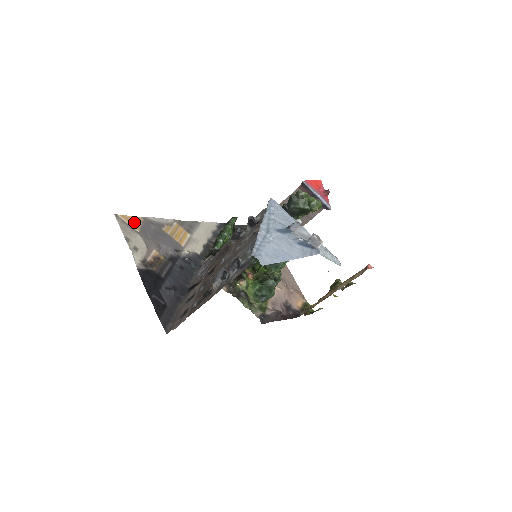
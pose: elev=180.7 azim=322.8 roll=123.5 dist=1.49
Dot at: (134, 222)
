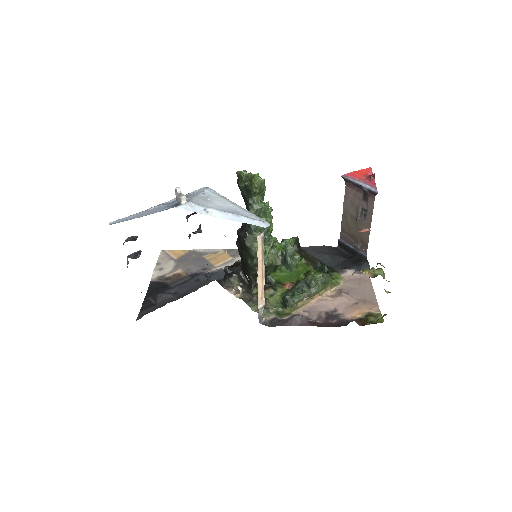
Dot at: (177, 254)
